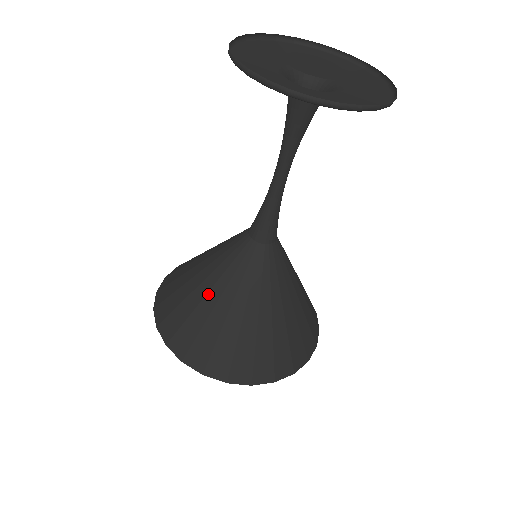
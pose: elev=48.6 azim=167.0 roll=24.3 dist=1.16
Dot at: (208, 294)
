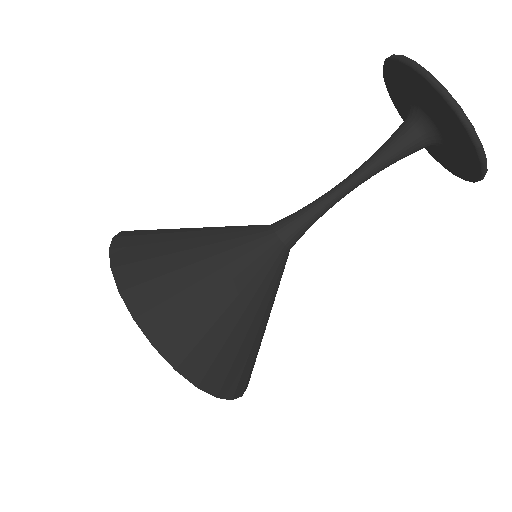
Dot at: (193, 231)
